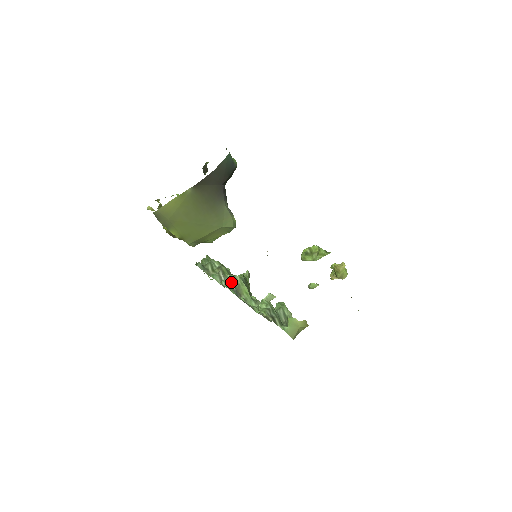
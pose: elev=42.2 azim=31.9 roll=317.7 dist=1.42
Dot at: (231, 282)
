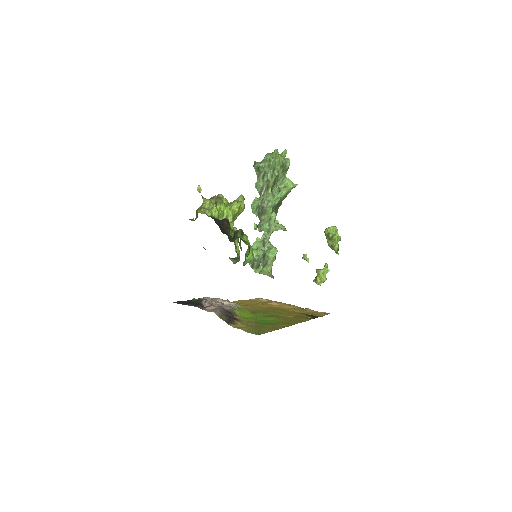
Dot at: (262, 205)
